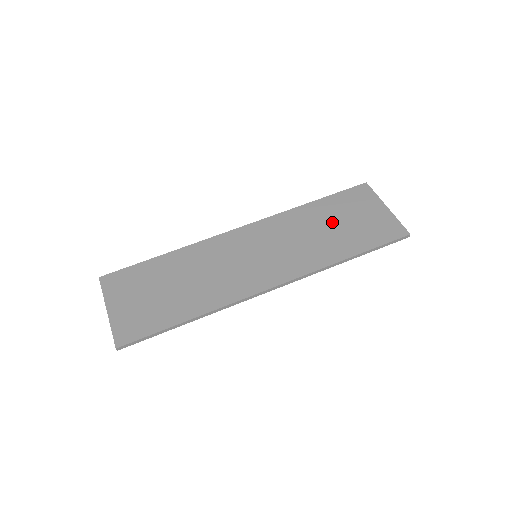
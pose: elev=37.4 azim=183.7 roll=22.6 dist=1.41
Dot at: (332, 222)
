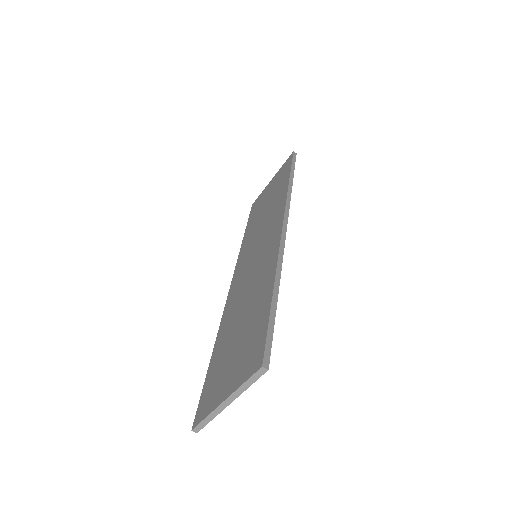
Dot at: (262, 210)
